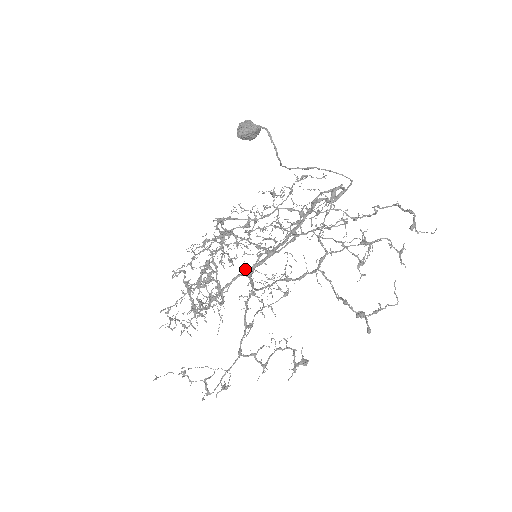
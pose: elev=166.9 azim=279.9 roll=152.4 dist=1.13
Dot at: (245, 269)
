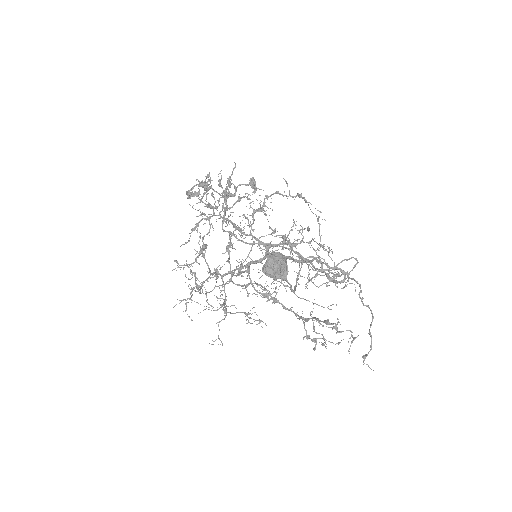
Dot at: occluded
